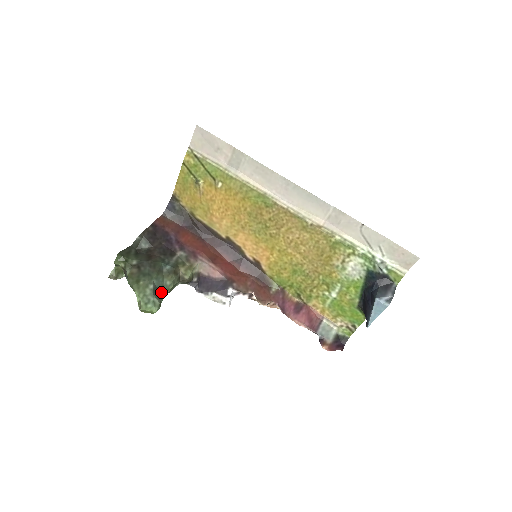
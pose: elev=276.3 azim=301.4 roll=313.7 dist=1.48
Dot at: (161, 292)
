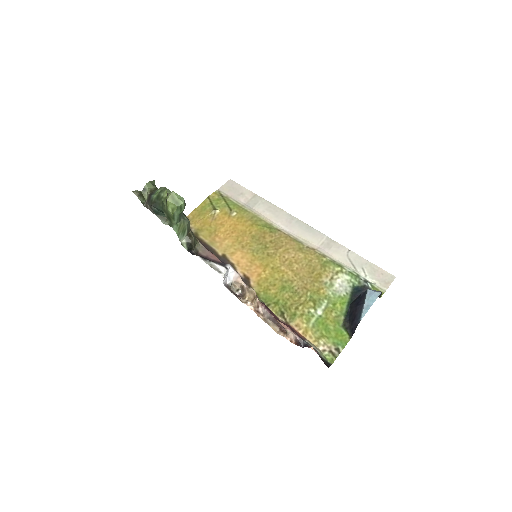
Dot at: (180, 215)
